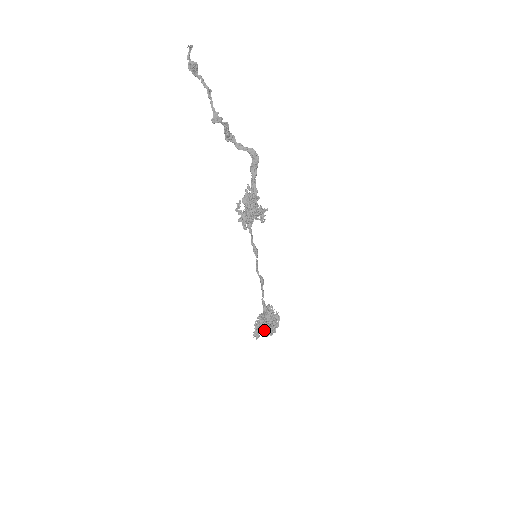
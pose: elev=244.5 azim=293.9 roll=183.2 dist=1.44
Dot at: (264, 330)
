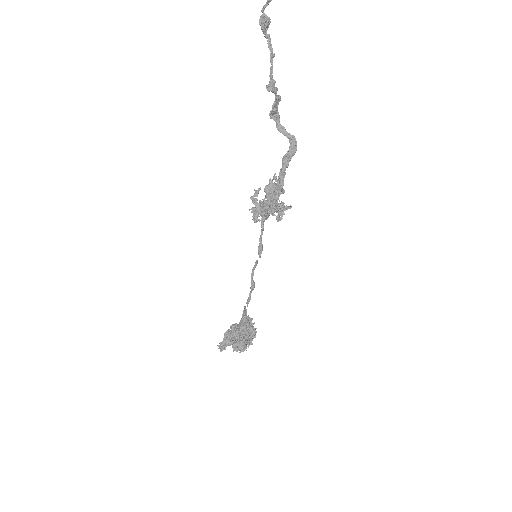
Dot at: (237, 343)
